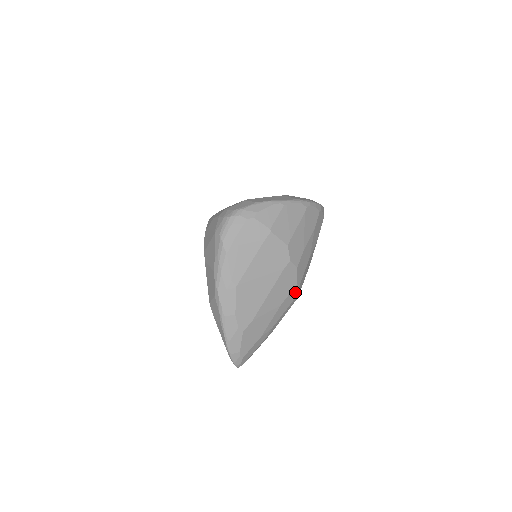
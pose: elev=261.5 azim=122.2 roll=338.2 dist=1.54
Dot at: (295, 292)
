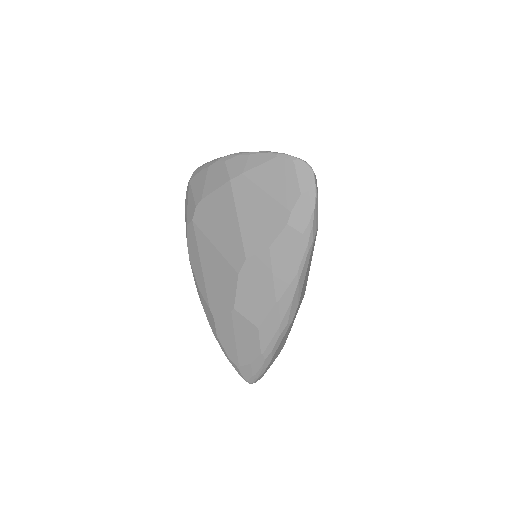
Dot at: occluded
